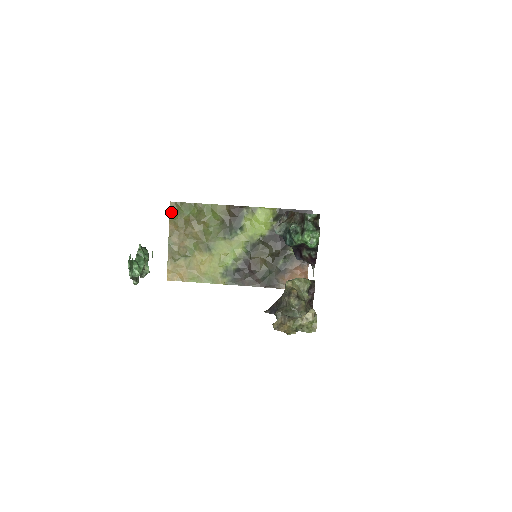
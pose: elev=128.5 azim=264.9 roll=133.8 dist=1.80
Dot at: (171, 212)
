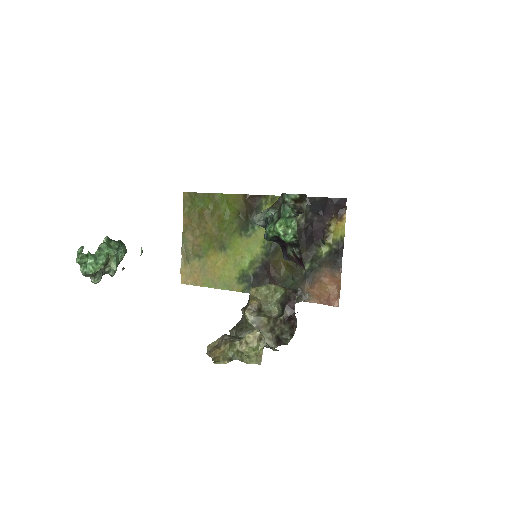
Dot at: (185, 204)
